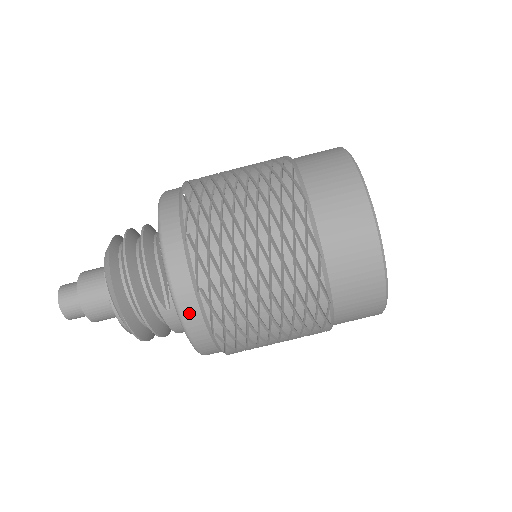
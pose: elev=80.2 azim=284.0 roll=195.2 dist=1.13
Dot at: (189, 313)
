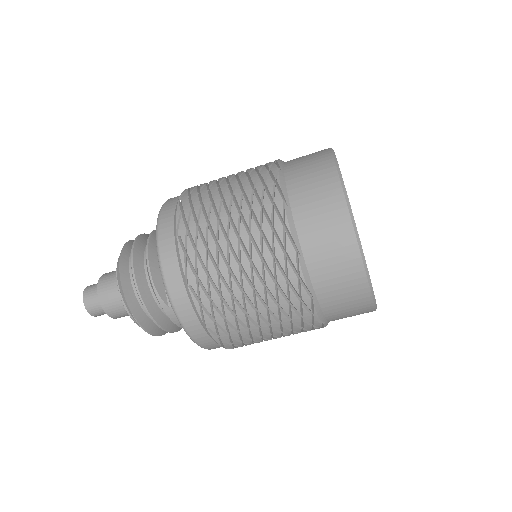
Dot at: (182, 309)
